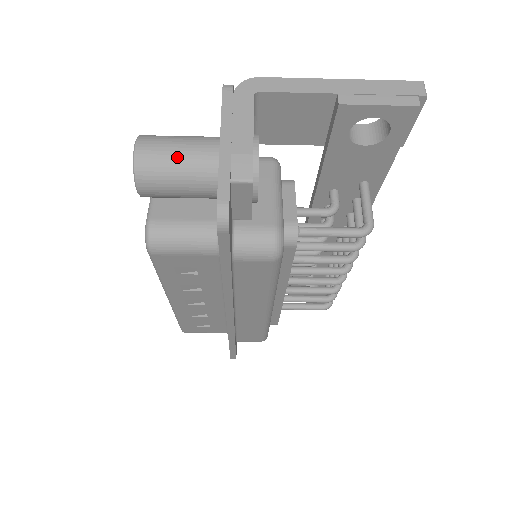
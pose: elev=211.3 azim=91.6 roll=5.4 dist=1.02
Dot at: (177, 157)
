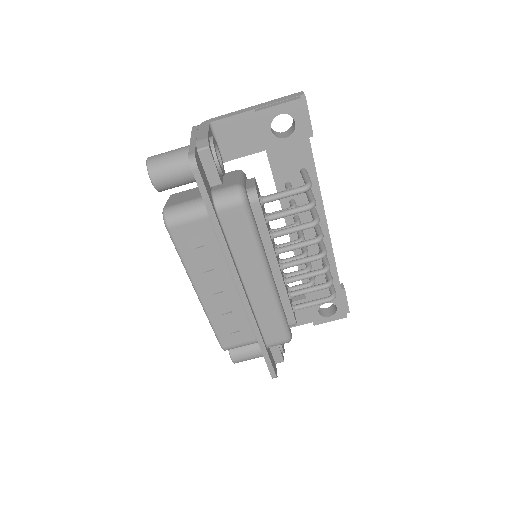
Dot at: (169, 155)
